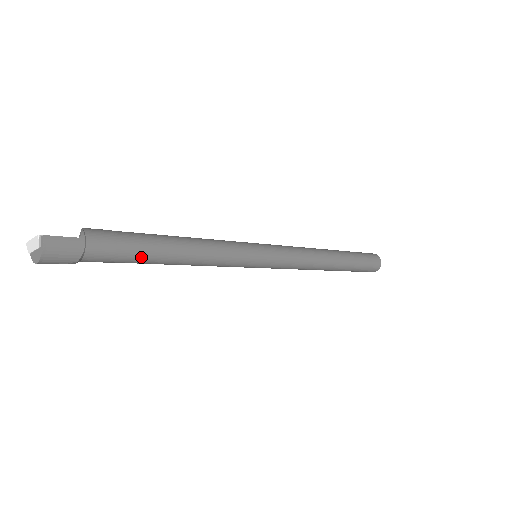
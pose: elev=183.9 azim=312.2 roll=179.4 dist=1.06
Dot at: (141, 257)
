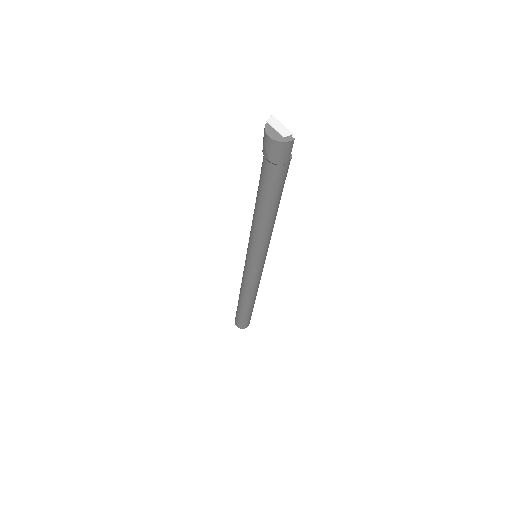
Dot at: (270, 197)
